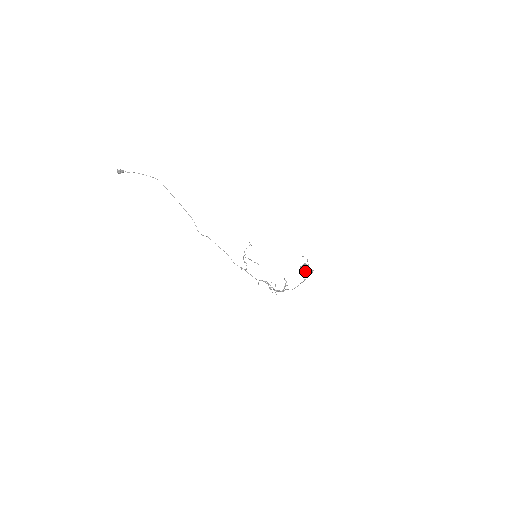
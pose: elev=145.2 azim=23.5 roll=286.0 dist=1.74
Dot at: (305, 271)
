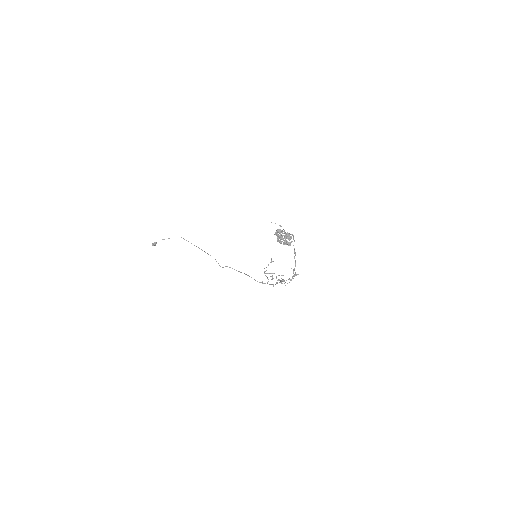
Dot at: (283, 238)
